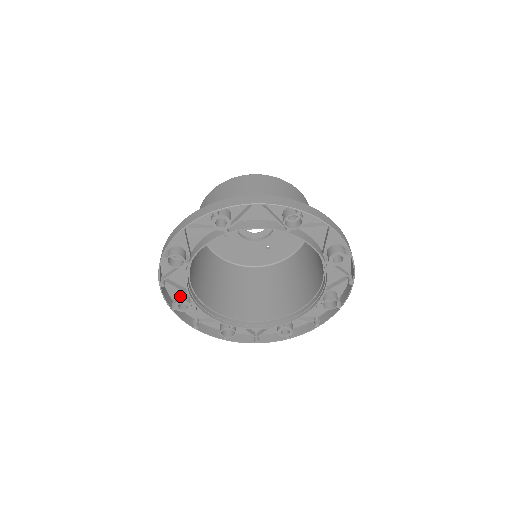
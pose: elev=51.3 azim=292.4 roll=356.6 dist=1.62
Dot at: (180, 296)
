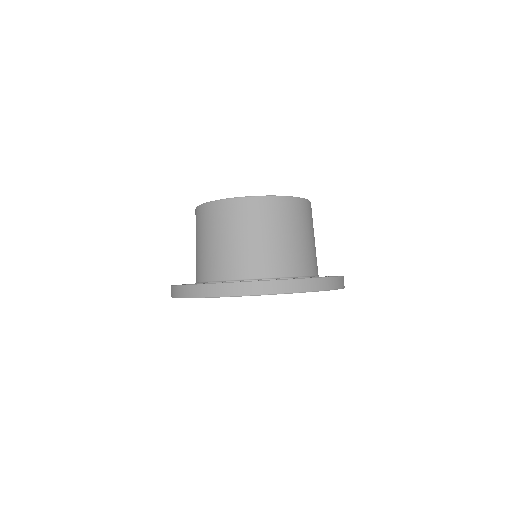
Dot at: occluded
